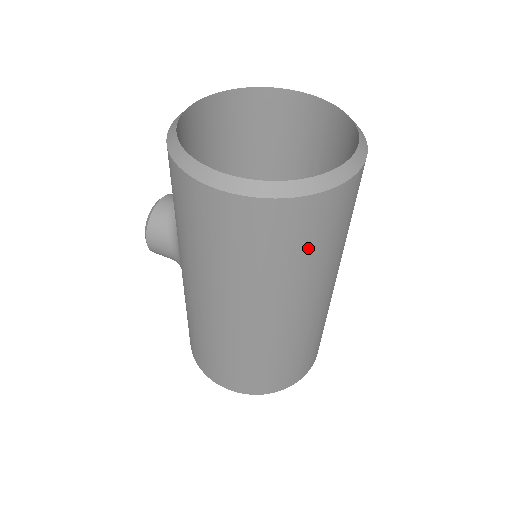
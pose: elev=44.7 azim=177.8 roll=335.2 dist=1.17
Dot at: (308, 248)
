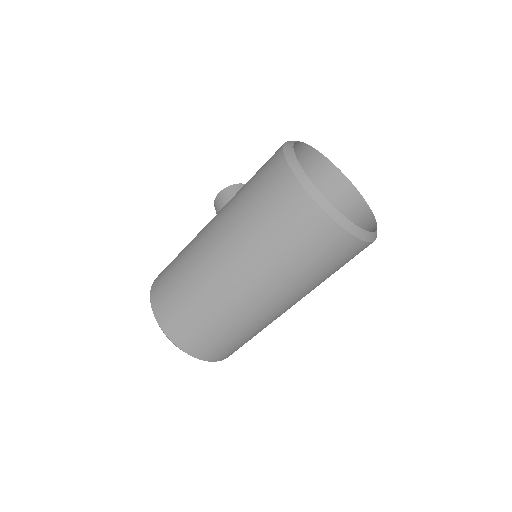
Dot at: (289, 242)
